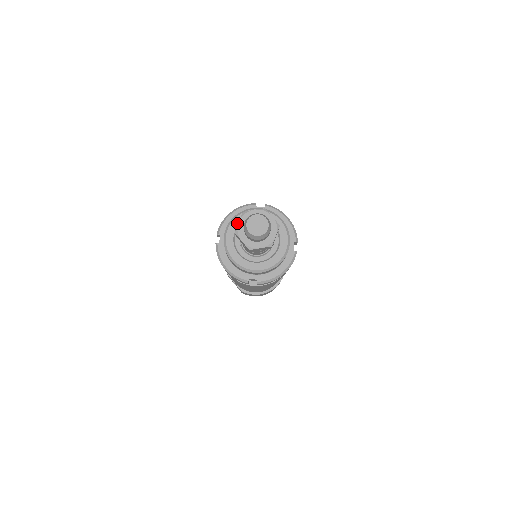
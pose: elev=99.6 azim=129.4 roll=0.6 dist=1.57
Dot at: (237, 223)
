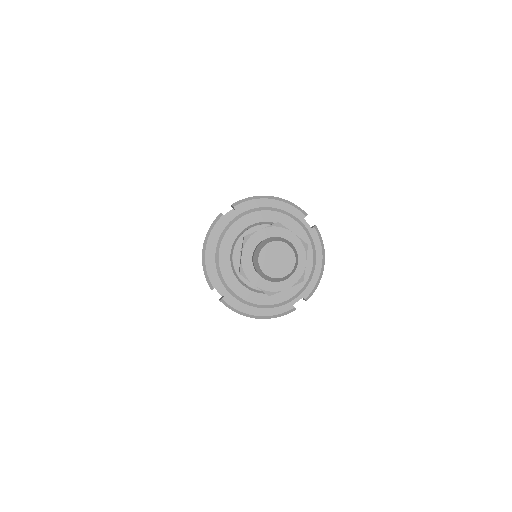
Dot at: (264, 218)
